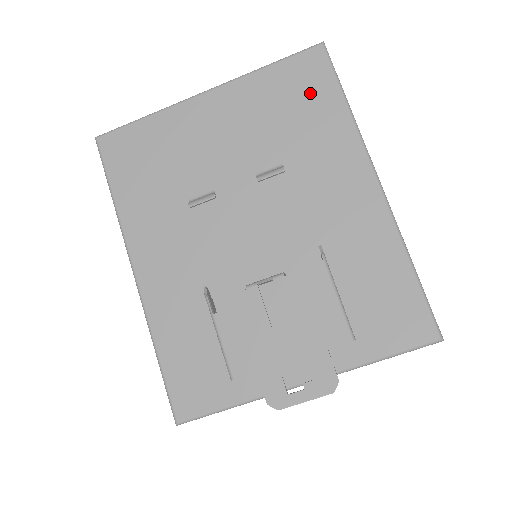
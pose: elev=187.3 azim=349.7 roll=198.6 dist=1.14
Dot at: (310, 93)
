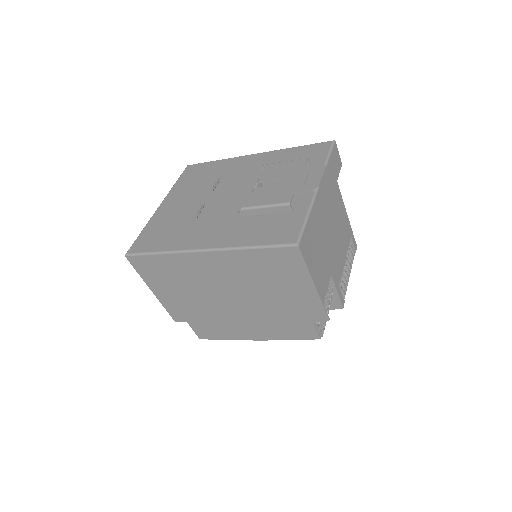
Dot at: (200, 171)
